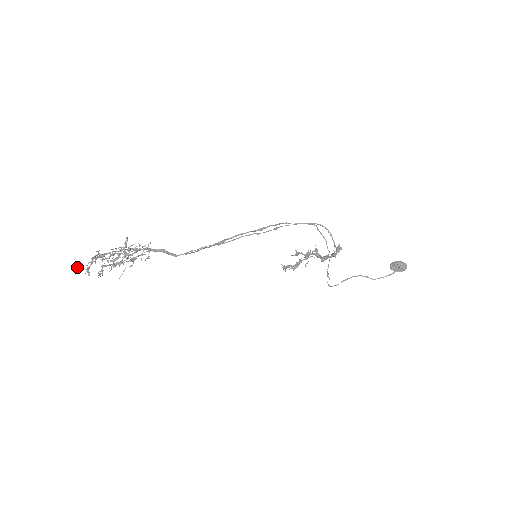
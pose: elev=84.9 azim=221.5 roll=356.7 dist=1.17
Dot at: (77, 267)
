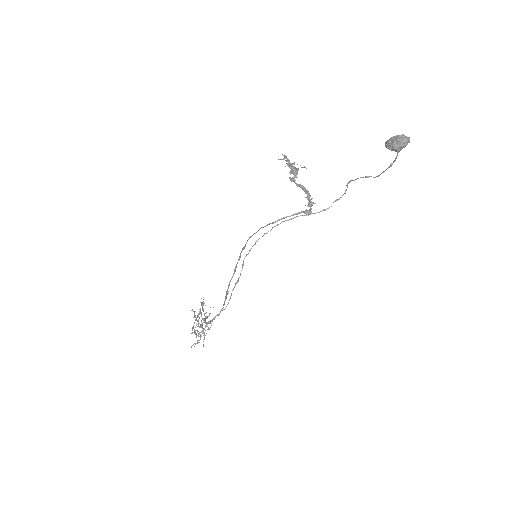
Dot at: occluded
